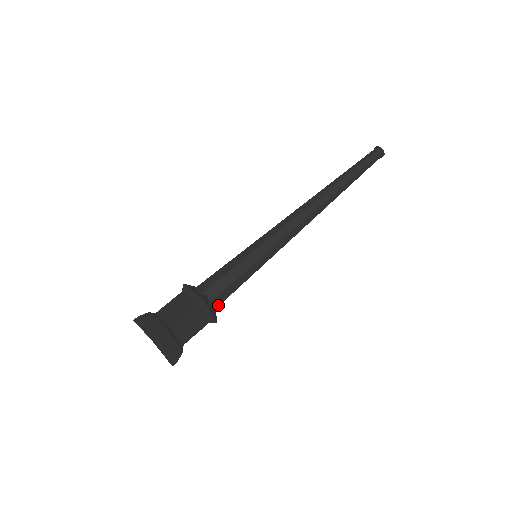
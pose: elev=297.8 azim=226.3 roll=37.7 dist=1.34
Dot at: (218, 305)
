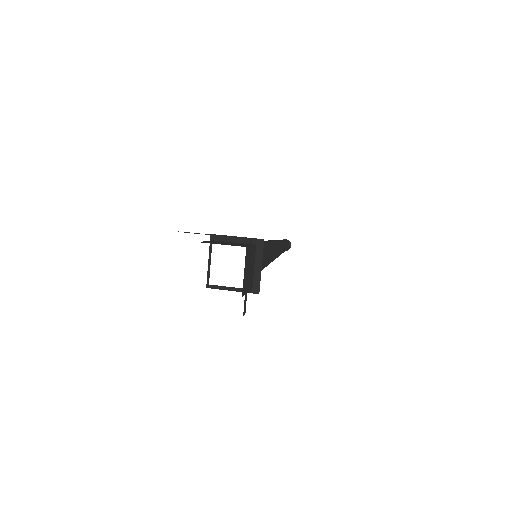
Dot at: occluded
